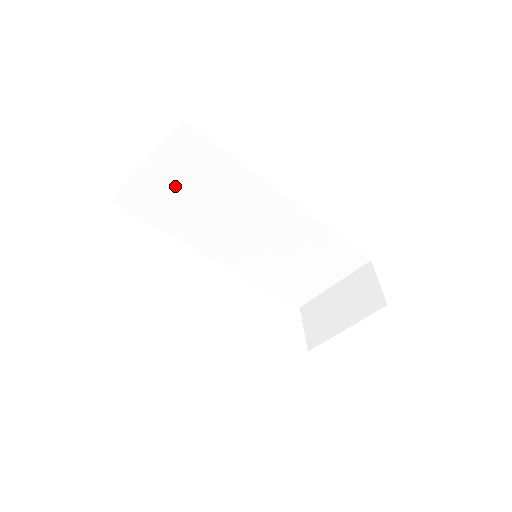
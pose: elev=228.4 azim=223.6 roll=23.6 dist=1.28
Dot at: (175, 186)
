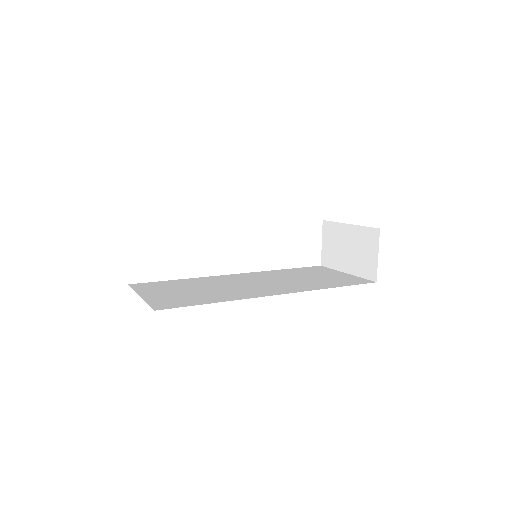
Dot at: occluded
